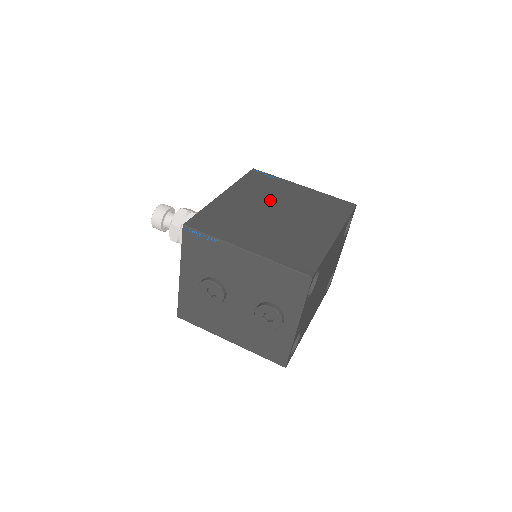
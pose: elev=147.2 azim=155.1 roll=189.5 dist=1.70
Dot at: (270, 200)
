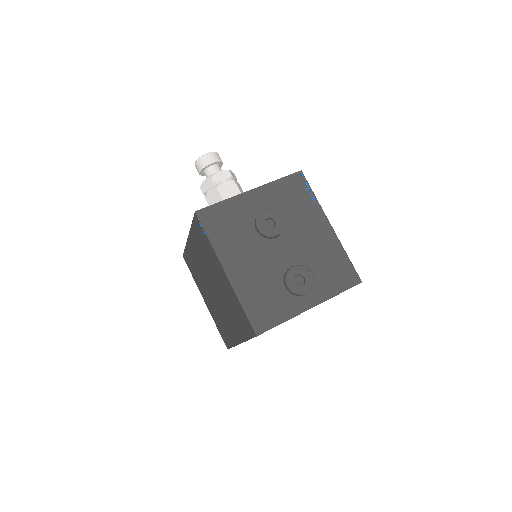
Dot at: occluded
